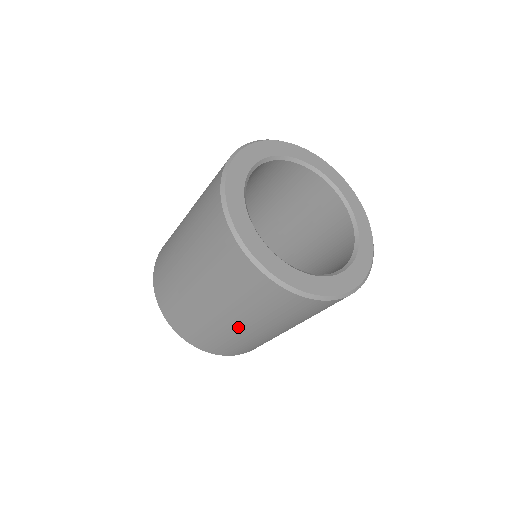
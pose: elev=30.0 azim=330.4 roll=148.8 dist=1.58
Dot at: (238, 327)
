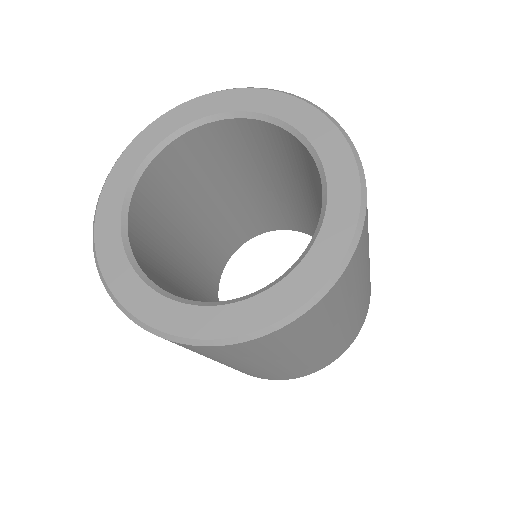
Dot at: (306, 355)
